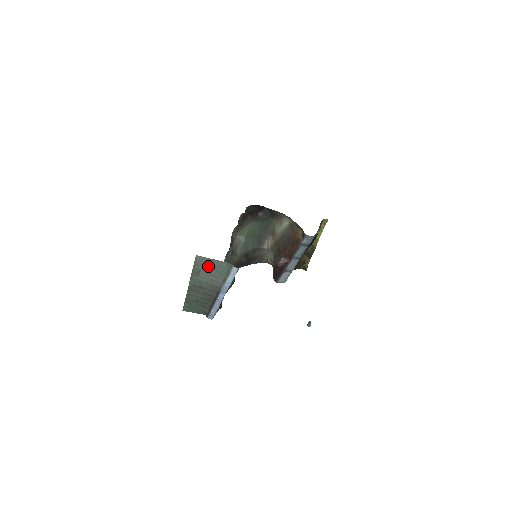
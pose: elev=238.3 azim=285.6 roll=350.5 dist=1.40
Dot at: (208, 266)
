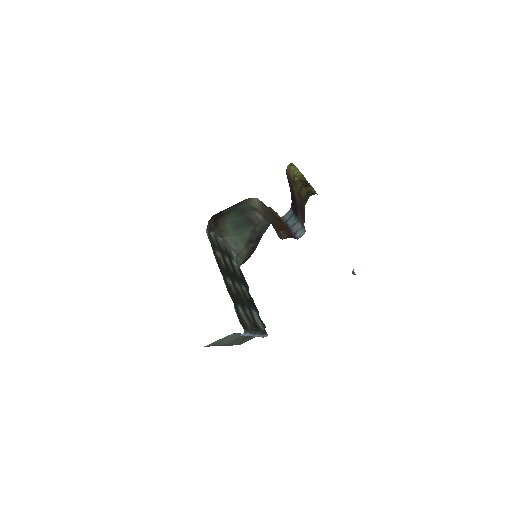
Dot at: (220, 341)
